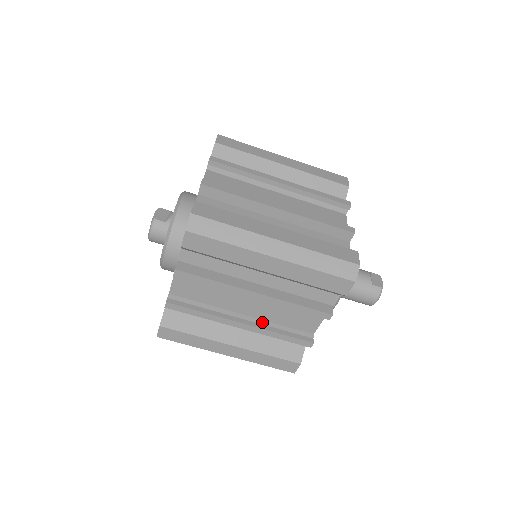
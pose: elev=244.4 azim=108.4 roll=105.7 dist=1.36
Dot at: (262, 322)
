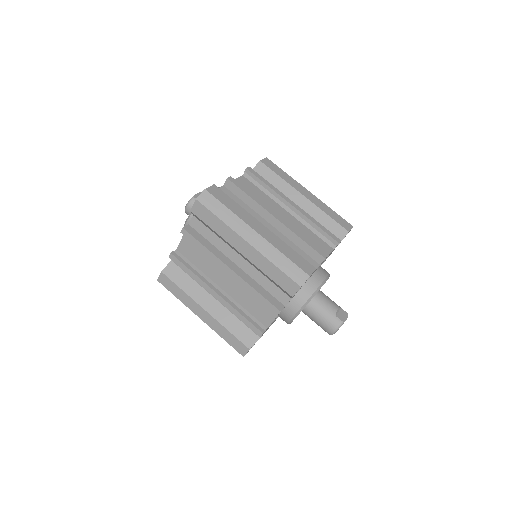
Dot at: (232, 300)
